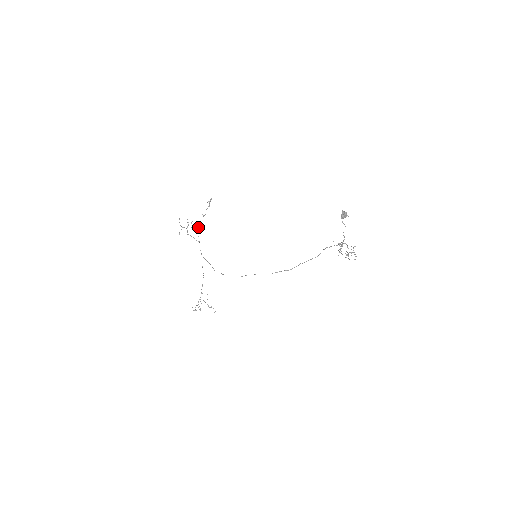
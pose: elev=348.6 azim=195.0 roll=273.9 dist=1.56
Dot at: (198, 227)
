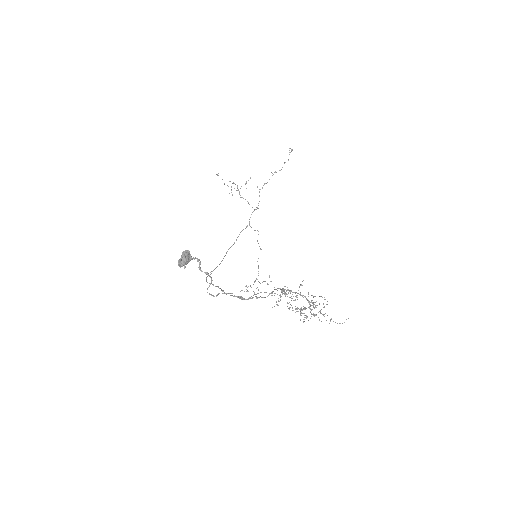
Dot at: occluded
